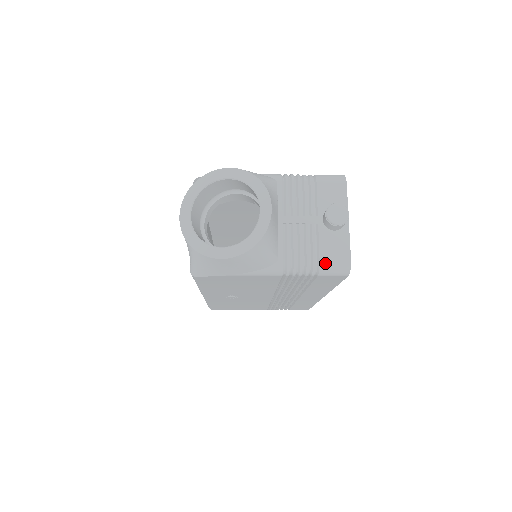
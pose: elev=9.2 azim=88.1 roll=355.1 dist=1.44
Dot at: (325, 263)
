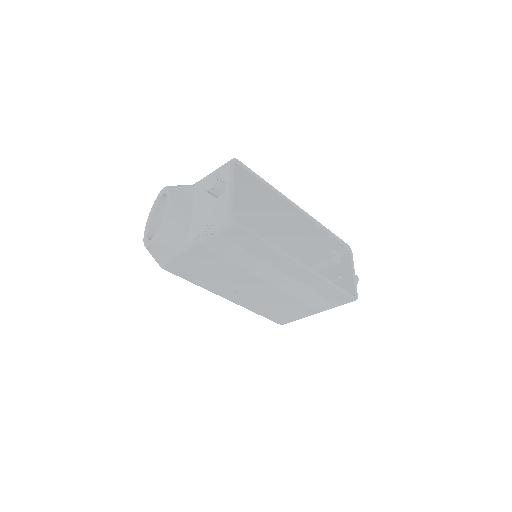
Dot at: (214, 221)
